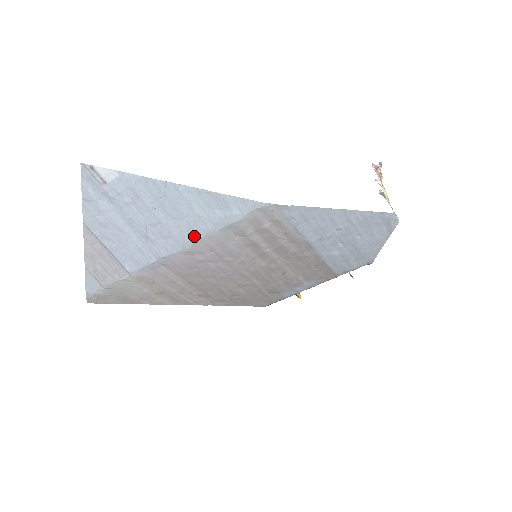
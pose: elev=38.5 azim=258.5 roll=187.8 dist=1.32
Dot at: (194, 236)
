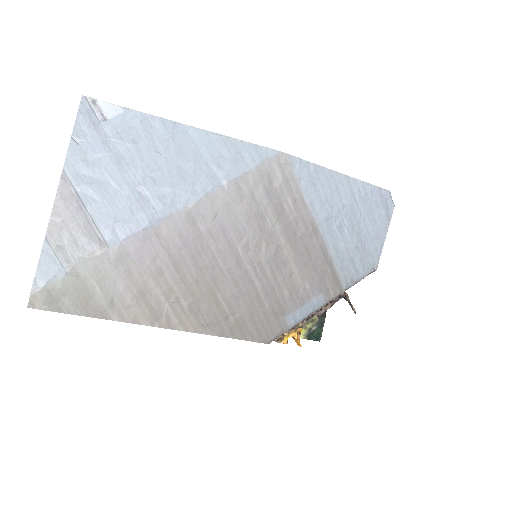
Dot at: (199, 189)
